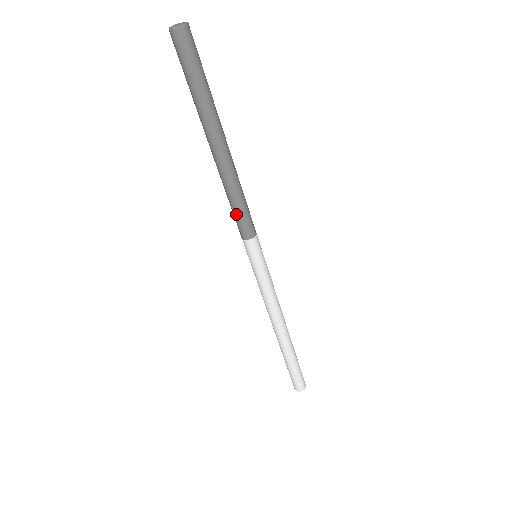
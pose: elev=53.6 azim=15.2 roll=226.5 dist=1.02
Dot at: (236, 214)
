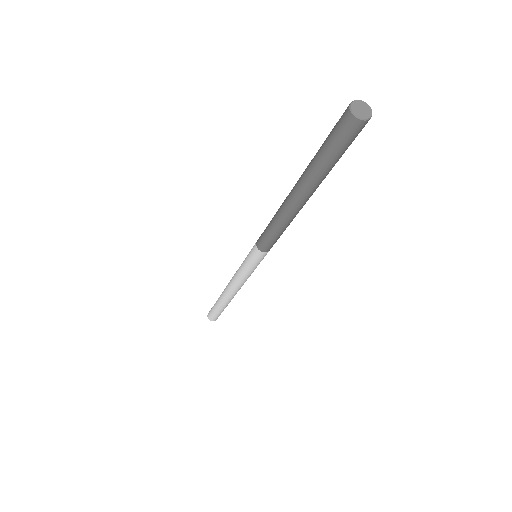
Dot at: (268, 235)
